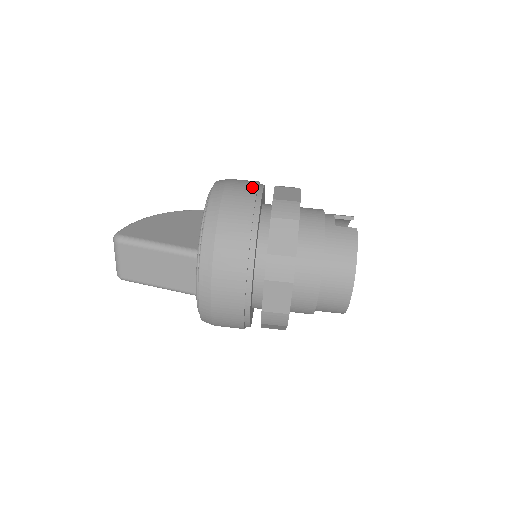
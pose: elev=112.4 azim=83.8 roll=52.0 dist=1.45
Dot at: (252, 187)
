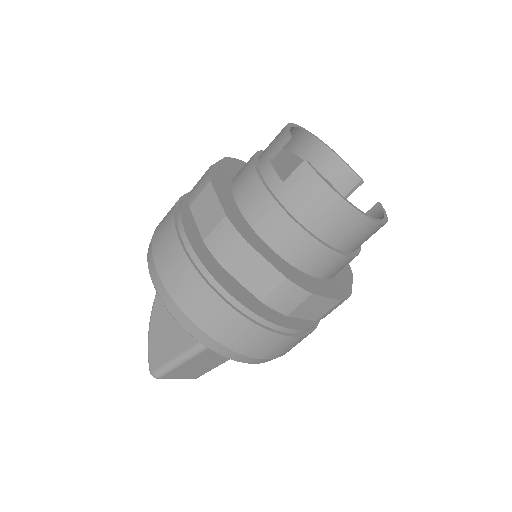
Dot at: (175, 245)
